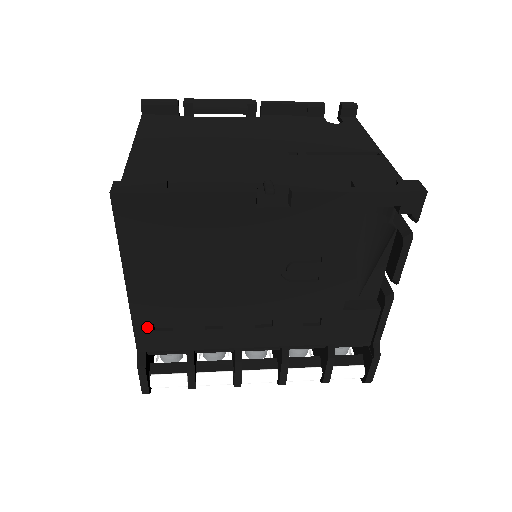
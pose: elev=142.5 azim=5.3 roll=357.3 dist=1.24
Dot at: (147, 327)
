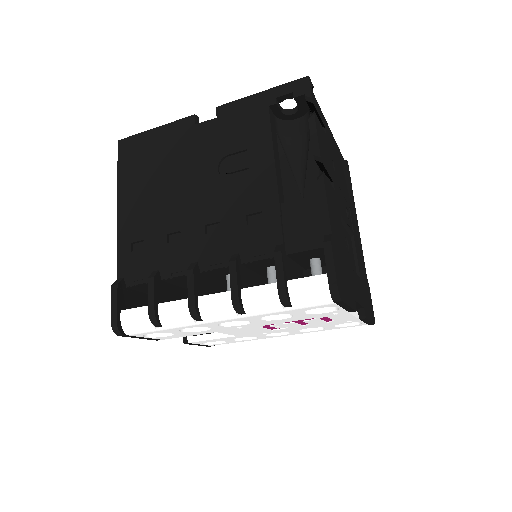
Dot at: (127, 248)
